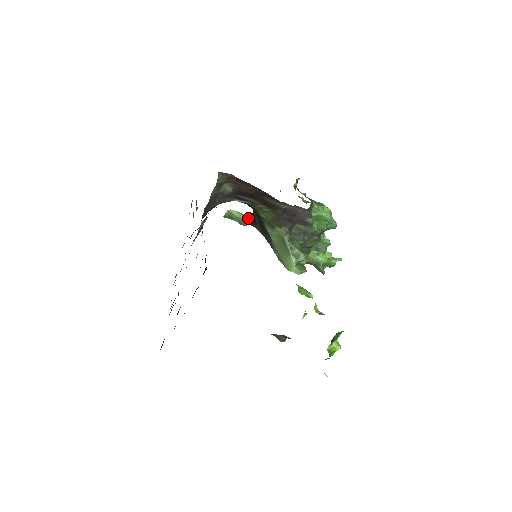
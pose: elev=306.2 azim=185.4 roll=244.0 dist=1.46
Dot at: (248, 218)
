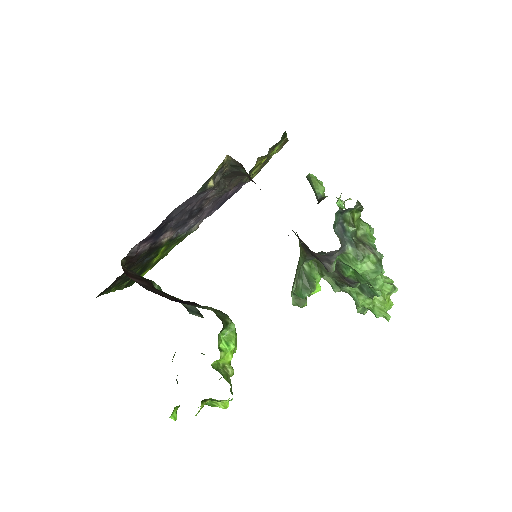
Dot at: (319, 198)
